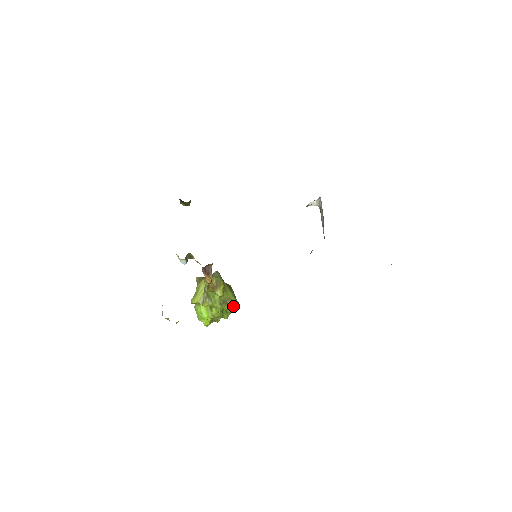
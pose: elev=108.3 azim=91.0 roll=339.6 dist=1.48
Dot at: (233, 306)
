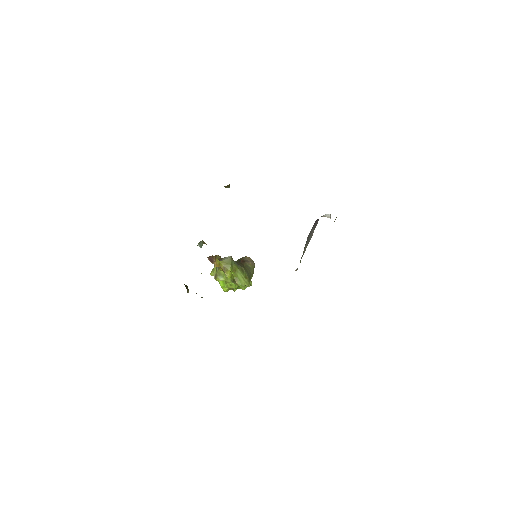
Dot at: (241, 286)
